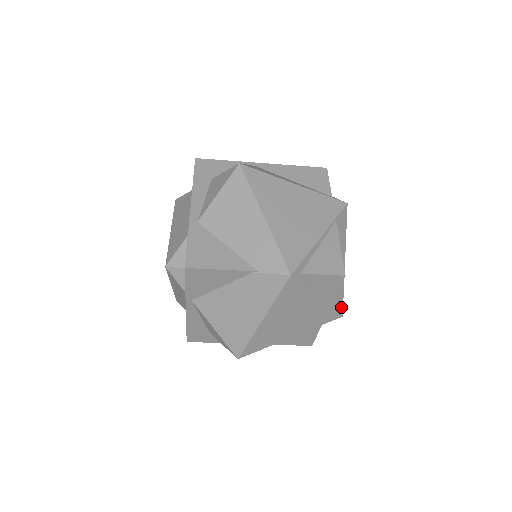
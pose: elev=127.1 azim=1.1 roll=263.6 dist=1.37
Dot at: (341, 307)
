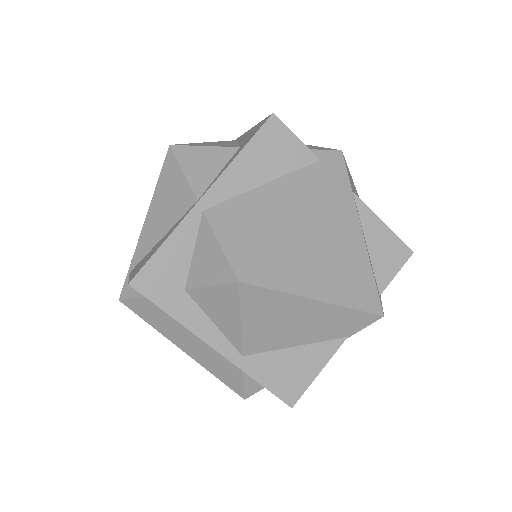
Dot at: occluded
